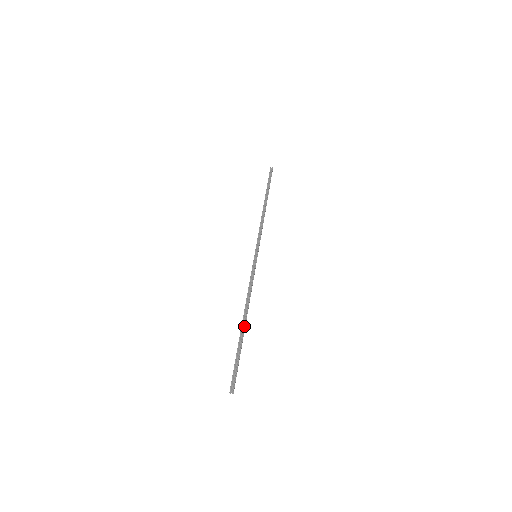
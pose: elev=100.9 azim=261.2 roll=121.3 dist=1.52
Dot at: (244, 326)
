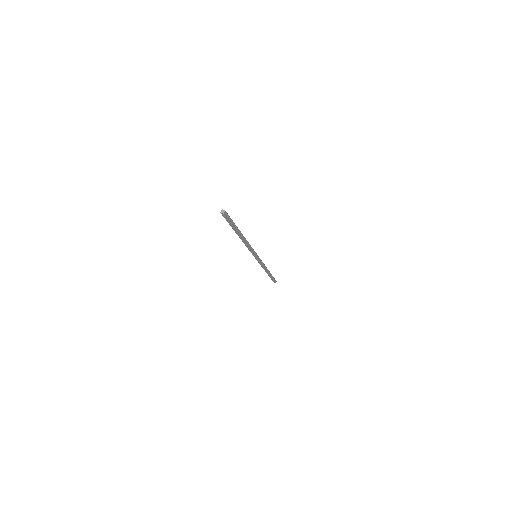
Dot at: occluded
